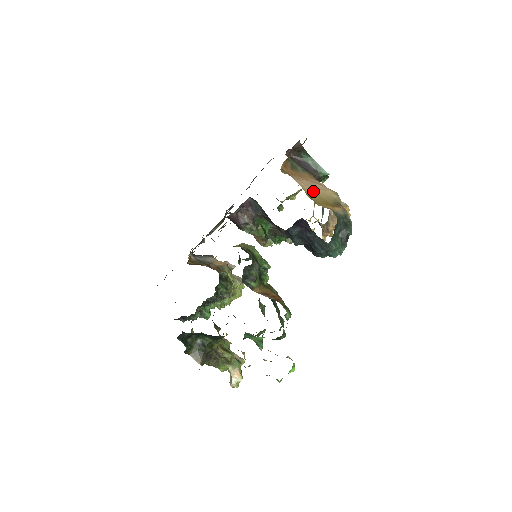
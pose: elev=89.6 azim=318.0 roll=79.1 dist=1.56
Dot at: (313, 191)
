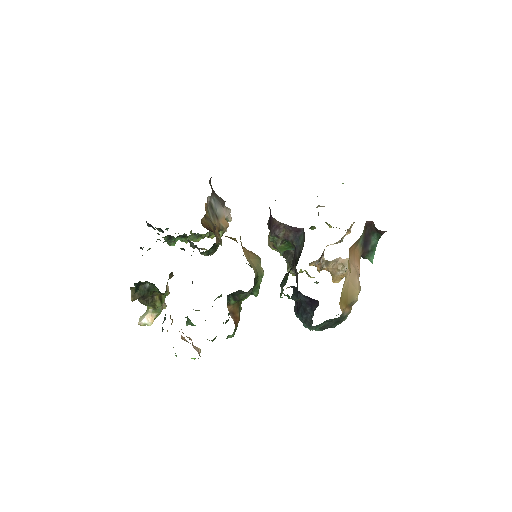
Dot at: (349, 284)
